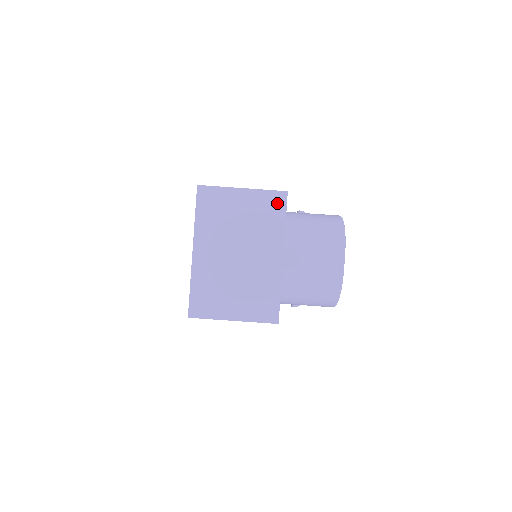
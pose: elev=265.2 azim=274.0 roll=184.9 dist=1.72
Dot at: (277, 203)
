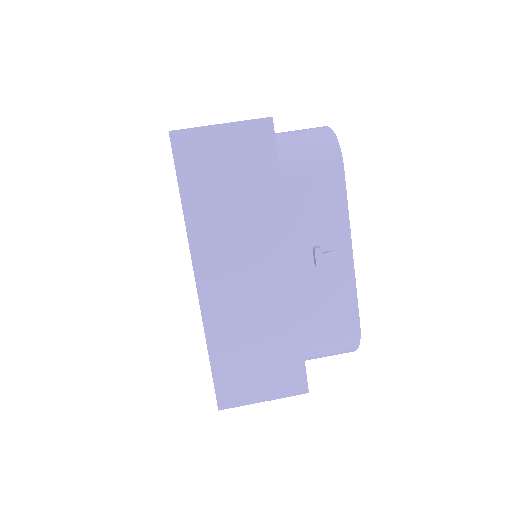
Dot at: occluded
